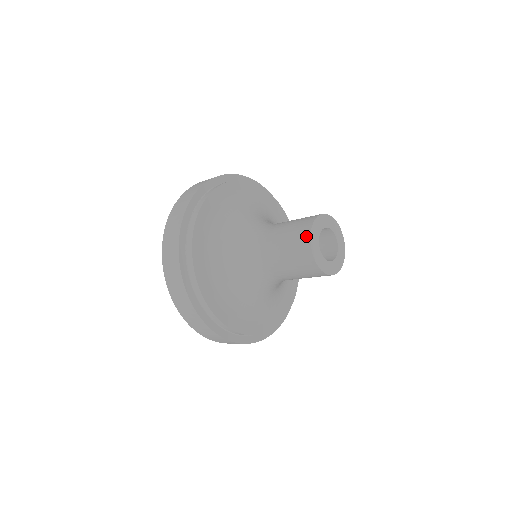
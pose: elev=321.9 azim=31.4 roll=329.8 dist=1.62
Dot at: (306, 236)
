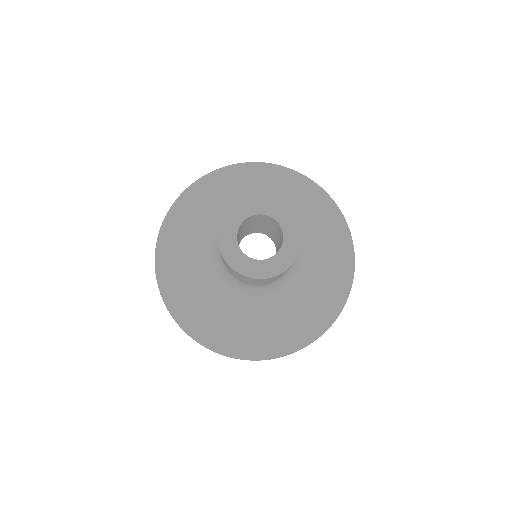
Dot at: (228, 211)
